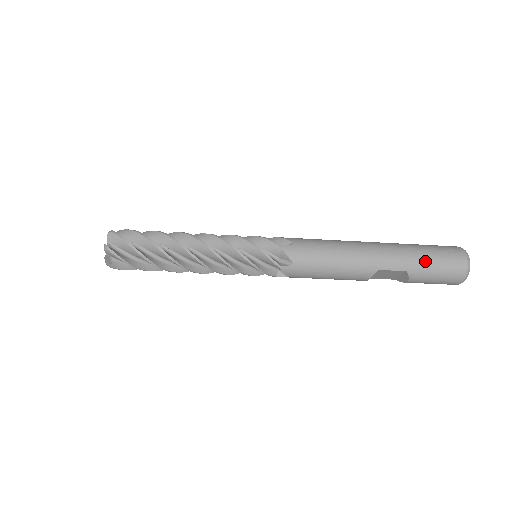
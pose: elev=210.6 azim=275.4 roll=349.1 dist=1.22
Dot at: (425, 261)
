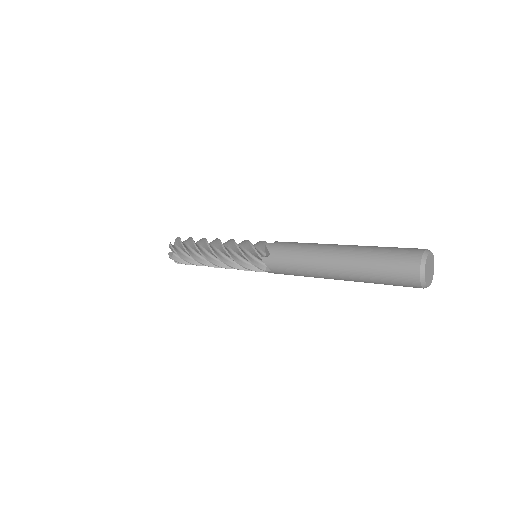
Dot at: occluded
